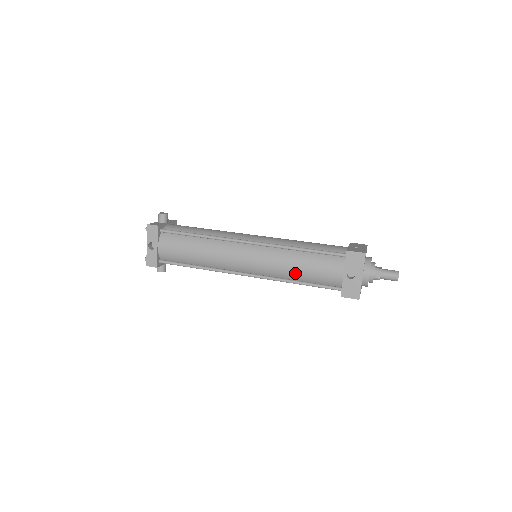
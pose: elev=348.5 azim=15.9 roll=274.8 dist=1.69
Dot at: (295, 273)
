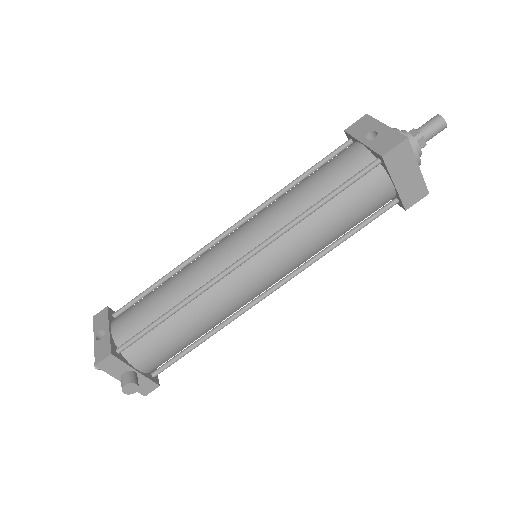
Dot at: (305, 197)
